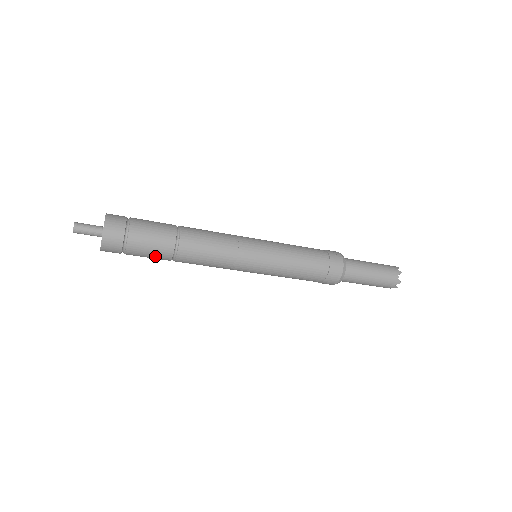
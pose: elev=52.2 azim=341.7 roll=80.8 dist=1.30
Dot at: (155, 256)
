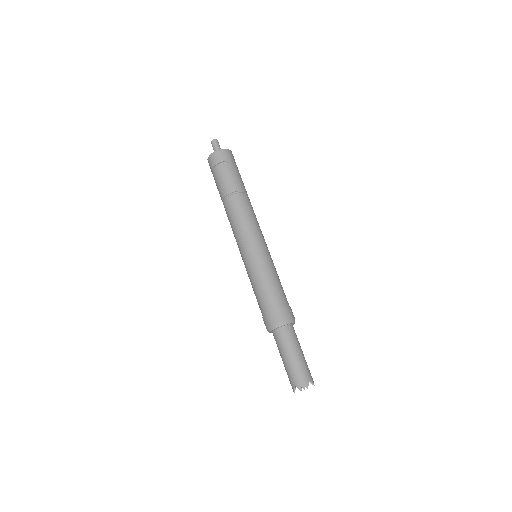
Dot at: (224, 184)
